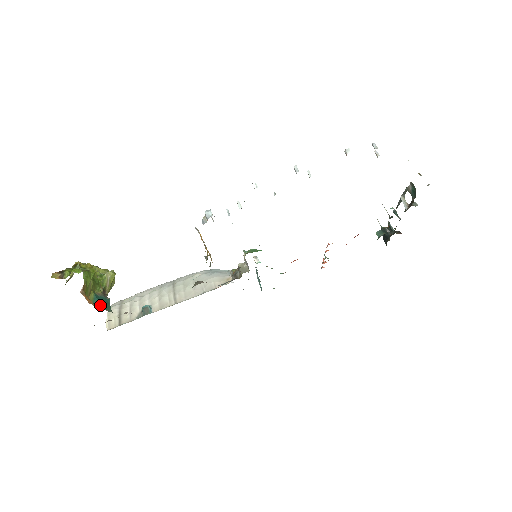
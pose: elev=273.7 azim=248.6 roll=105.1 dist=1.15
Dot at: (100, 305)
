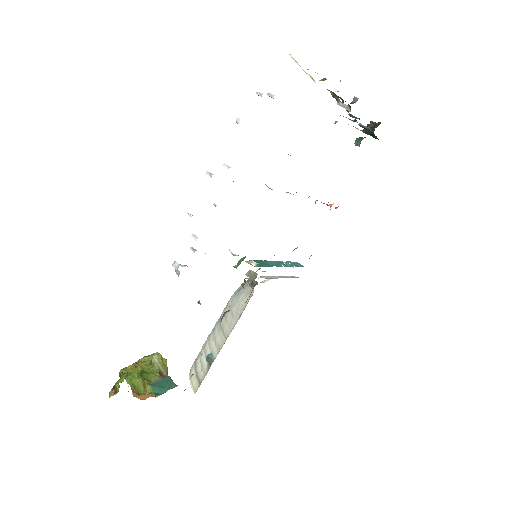
Dot at: (161, 390)
